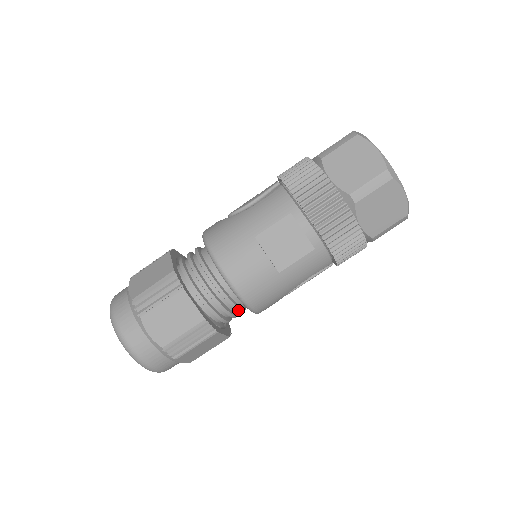
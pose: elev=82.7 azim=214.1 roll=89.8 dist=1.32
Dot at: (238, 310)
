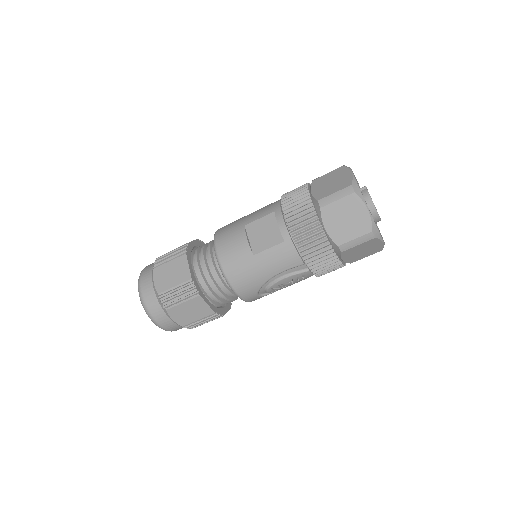
Dot at: (223, 287)
